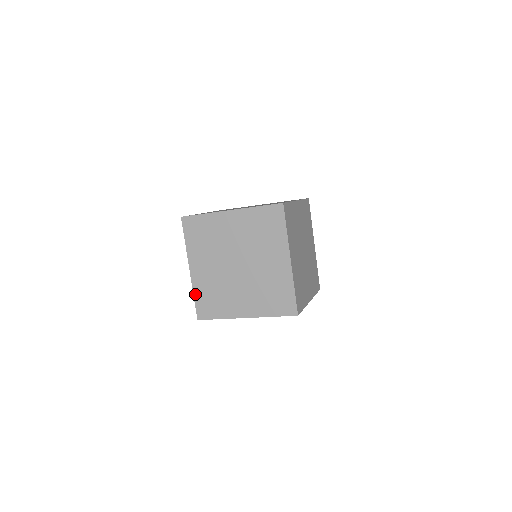
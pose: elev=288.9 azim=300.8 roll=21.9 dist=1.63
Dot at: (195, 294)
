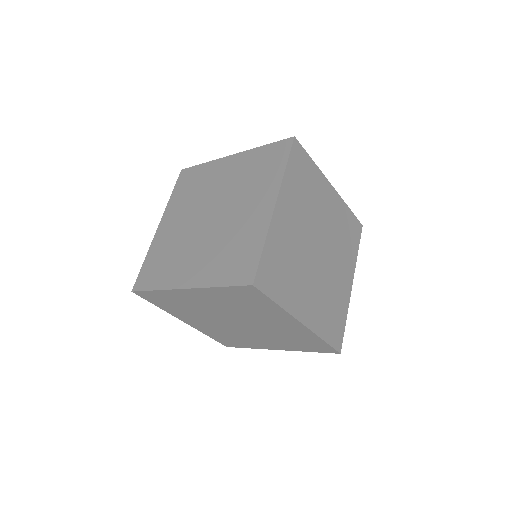
Dot at: (207, 335)
